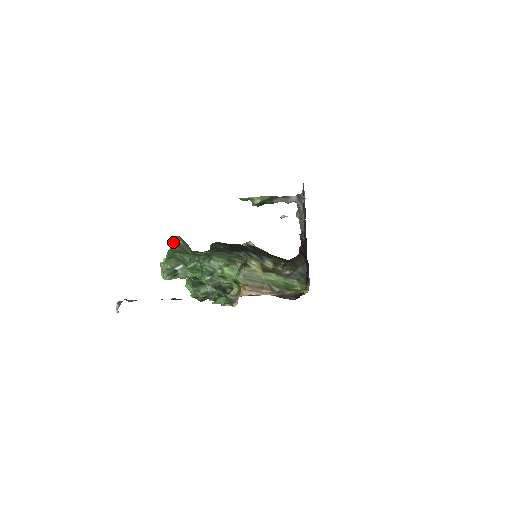
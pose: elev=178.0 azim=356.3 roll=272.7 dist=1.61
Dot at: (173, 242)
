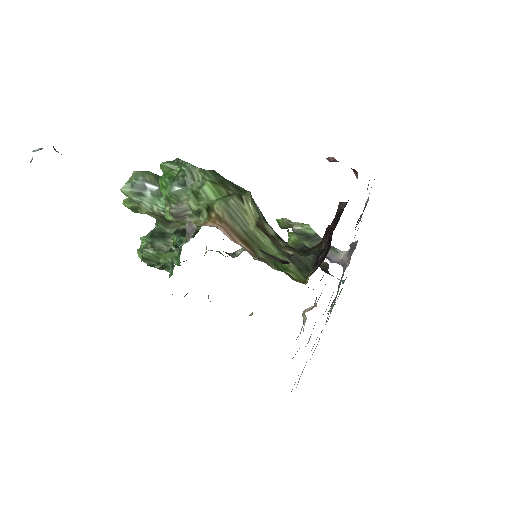
Dot at: occluded
